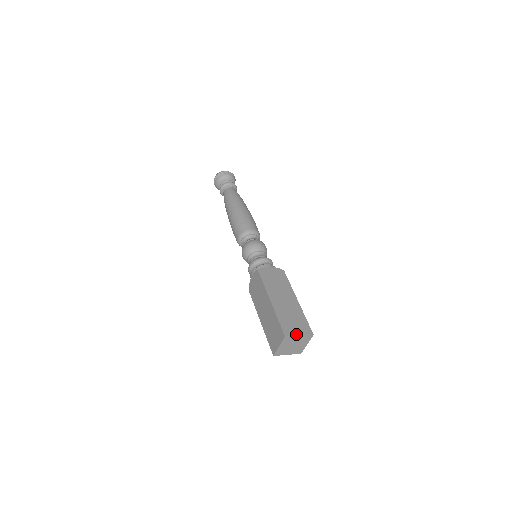
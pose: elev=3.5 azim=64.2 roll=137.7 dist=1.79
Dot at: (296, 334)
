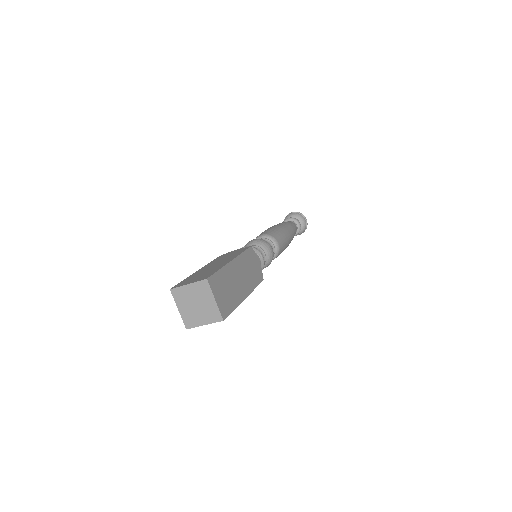
Dot at: (185, 284)
